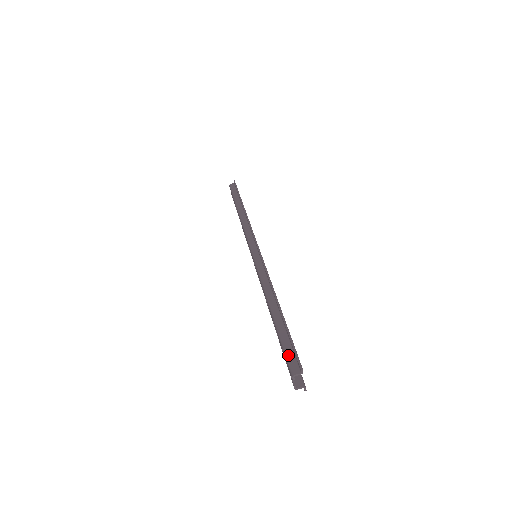
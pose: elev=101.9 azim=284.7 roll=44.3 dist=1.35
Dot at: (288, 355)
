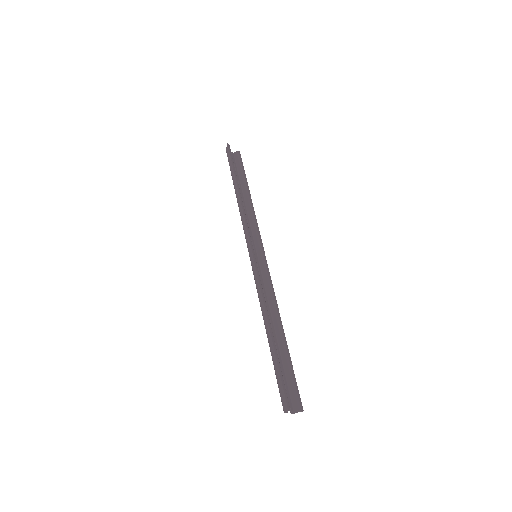
Dot at: (280, 390)
